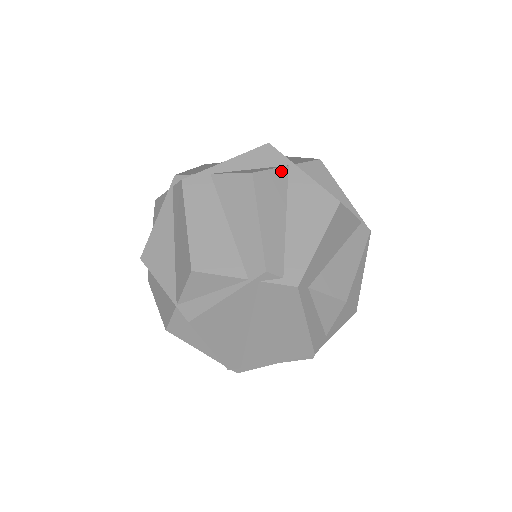
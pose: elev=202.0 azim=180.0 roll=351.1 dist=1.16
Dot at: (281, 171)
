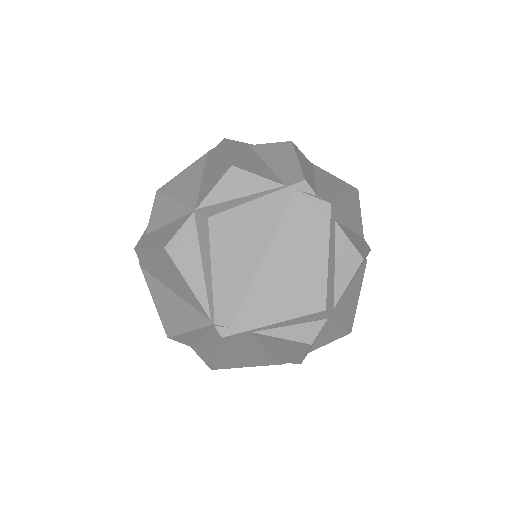
Dot at: (309, 161)
